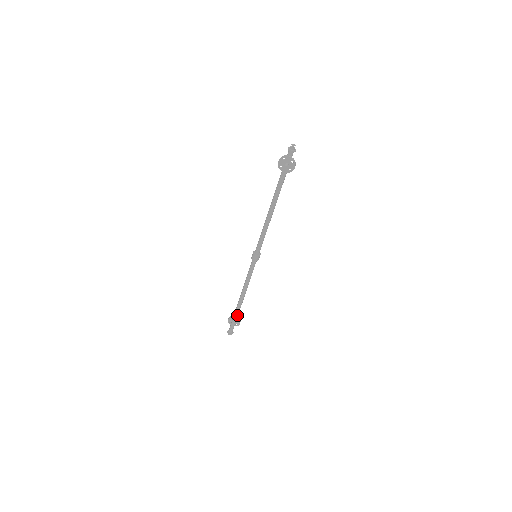
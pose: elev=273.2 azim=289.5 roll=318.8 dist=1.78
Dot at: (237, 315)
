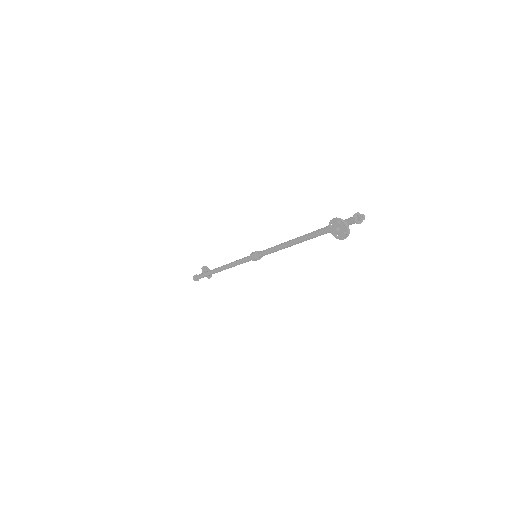
Dot at: (209, 274)
